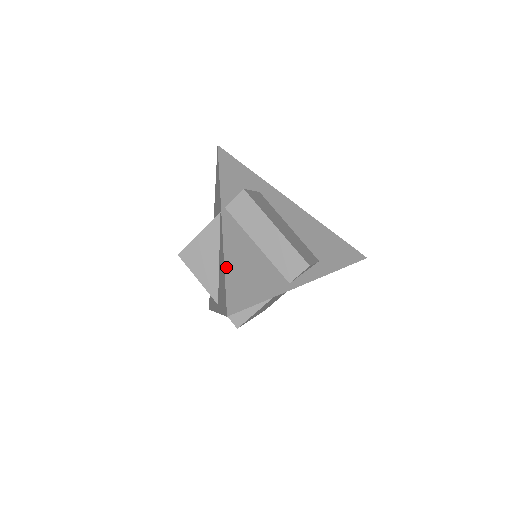
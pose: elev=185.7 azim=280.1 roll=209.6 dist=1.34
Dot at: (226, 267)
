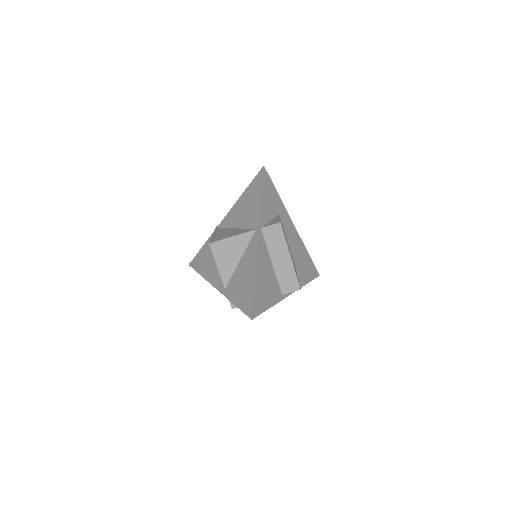
Dot at: (256, 280)
